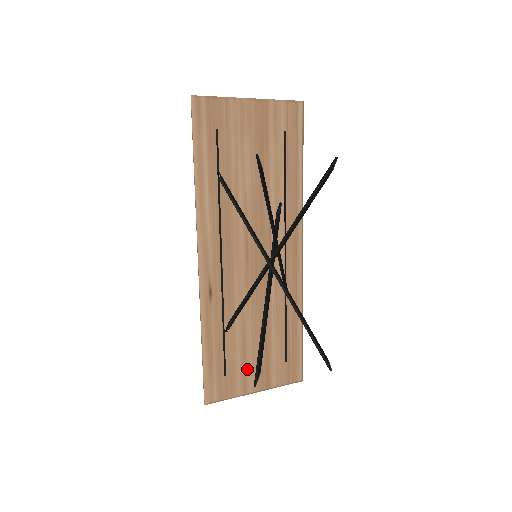
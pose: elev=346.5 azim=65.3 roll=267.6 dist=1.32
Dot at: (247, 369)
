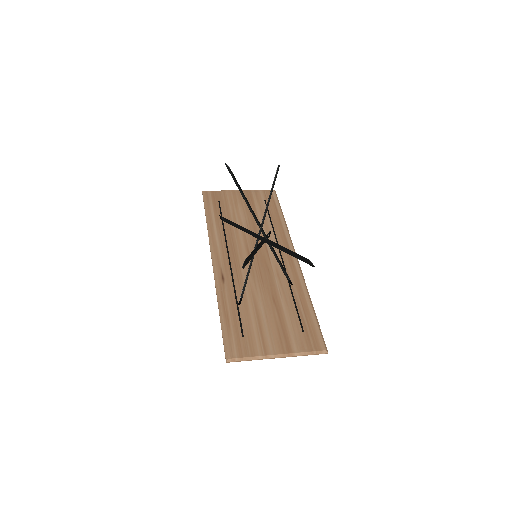
Dot at: (264, 334)
